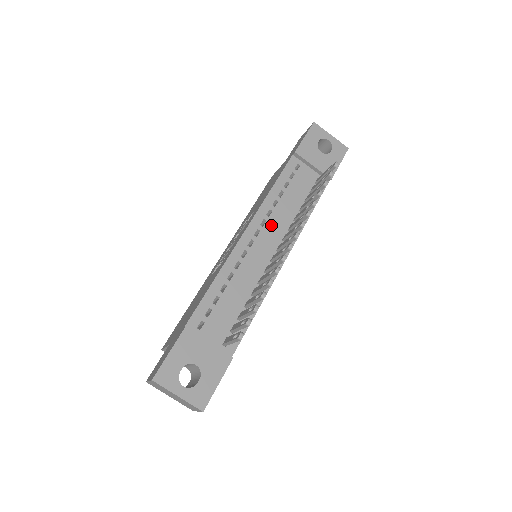
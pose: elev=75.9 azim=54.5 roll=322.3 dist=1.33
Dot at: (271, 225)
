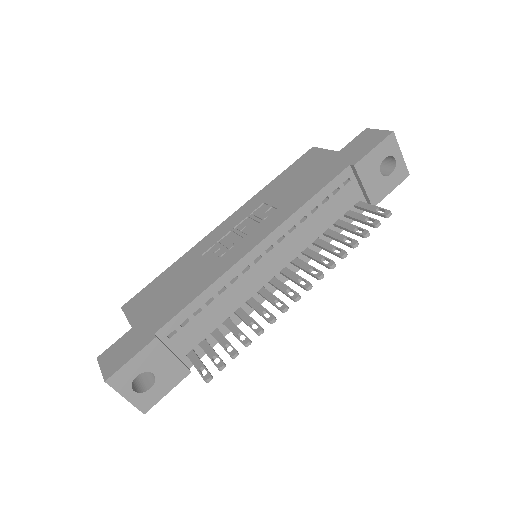
Dot at: (288, 243)
